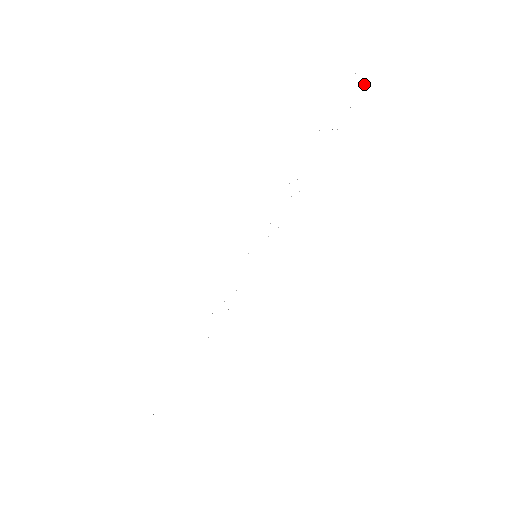
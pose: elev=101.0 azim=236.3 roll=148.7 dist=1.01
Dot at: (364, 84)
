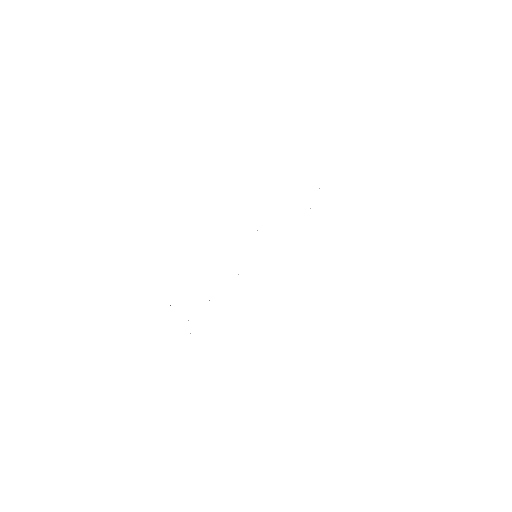
Dot at: occluded
